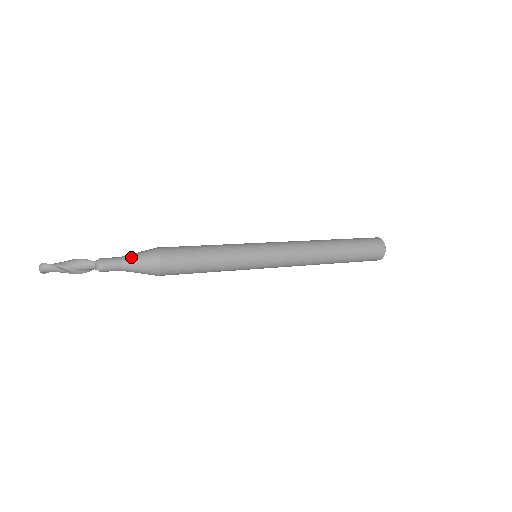
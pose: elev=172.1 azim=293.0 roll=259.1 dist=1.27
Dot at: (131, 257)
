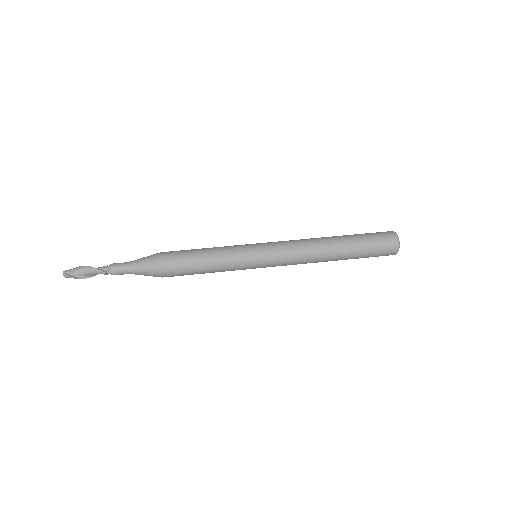
Dot at: (137, 269)
